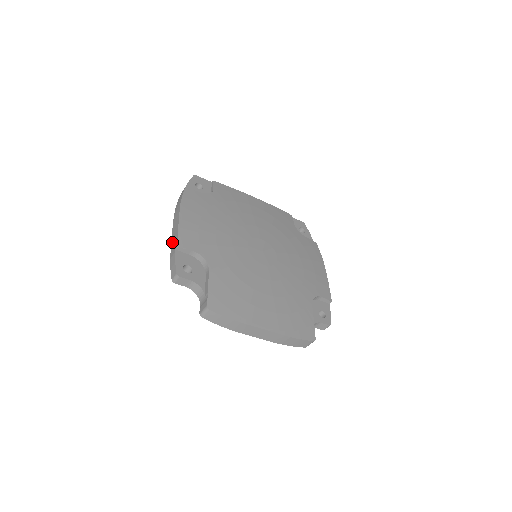
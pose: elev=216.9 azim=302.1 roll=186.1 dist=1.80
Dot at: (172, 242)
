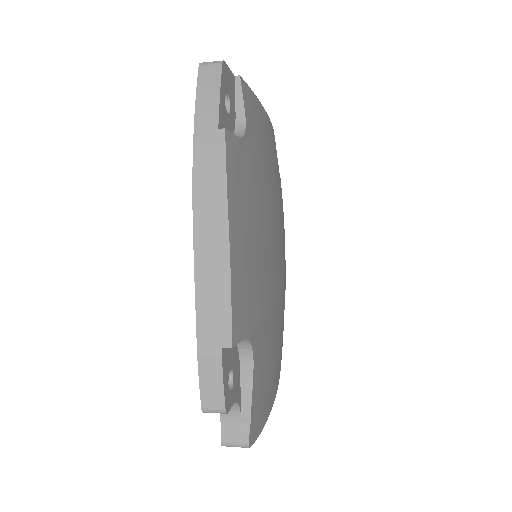
Dot at: (203, 310)
